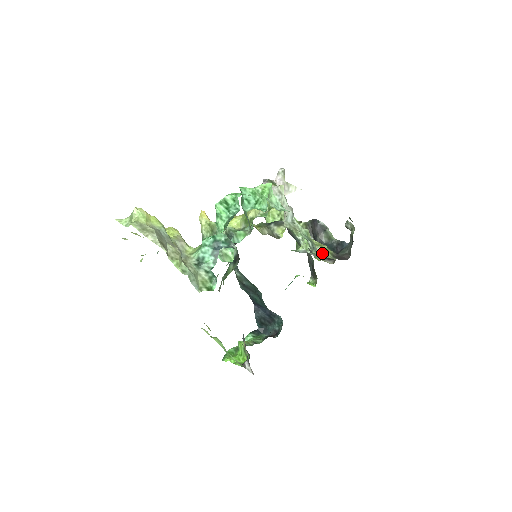
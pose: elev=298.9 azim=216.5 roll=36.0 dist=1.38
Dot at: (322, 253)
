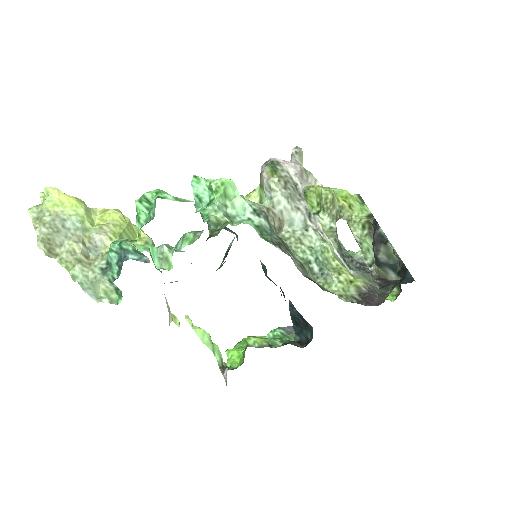
Dot at: (332, 285)
